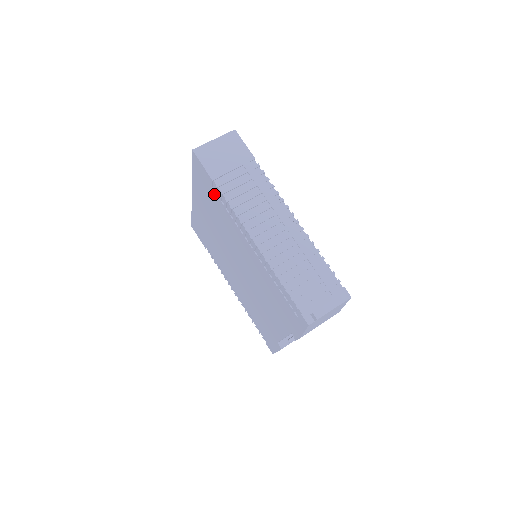
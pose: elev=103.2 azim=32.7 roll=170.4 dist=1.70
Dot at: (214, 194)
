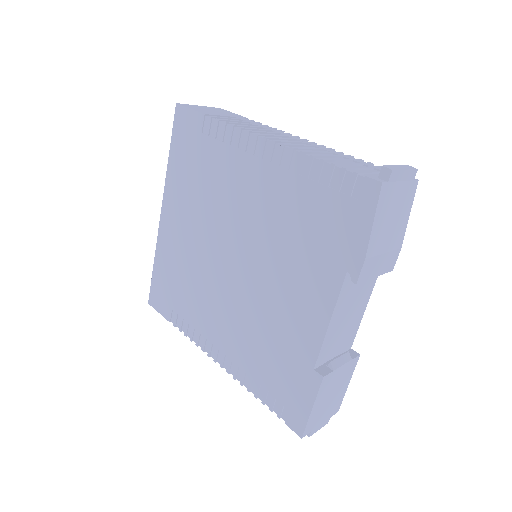
Dot at: (204, 141)
